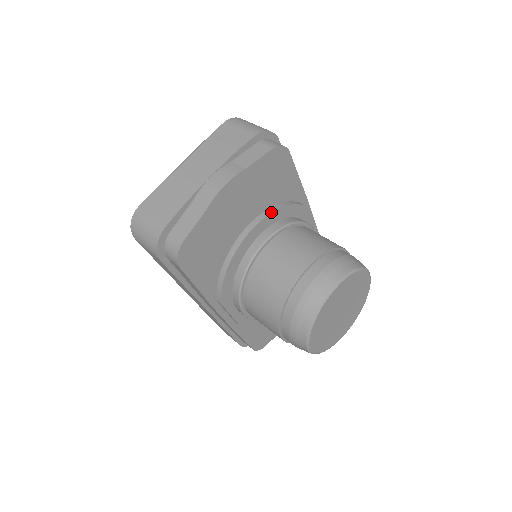
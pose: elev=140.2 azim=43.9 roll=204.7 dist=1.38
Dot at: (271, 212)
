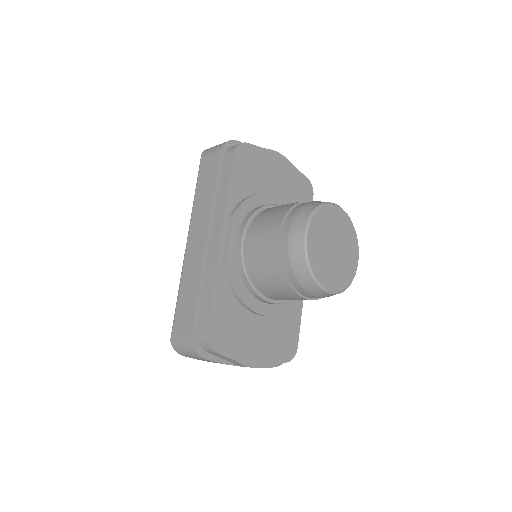
Dot at: occluded
